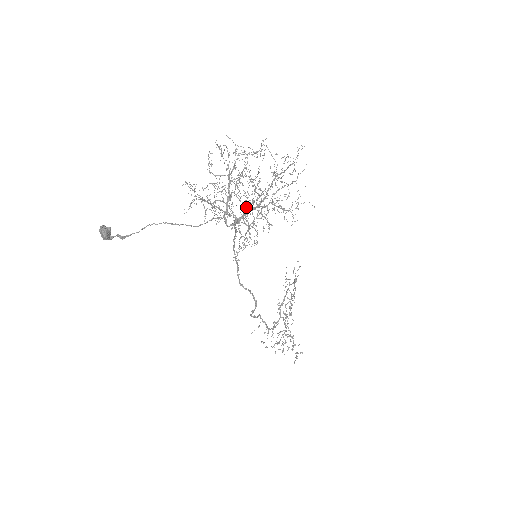
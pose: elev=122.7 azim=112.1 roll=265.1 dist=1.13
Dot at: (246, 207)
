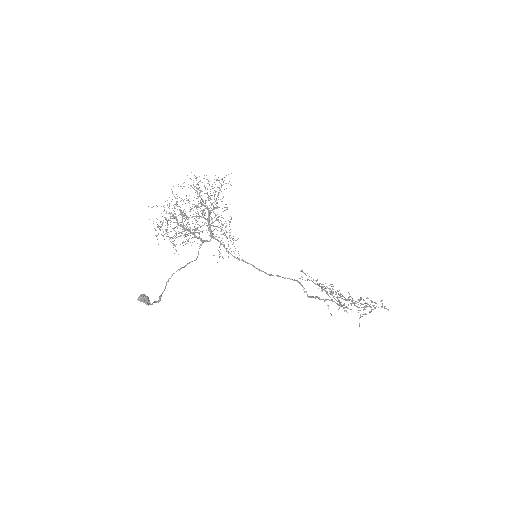
Dot at: occluded
